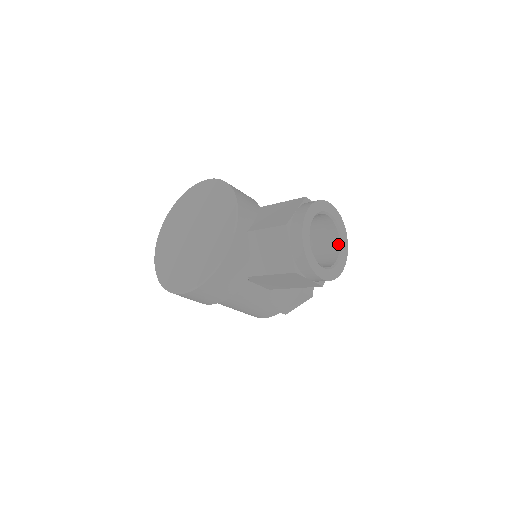
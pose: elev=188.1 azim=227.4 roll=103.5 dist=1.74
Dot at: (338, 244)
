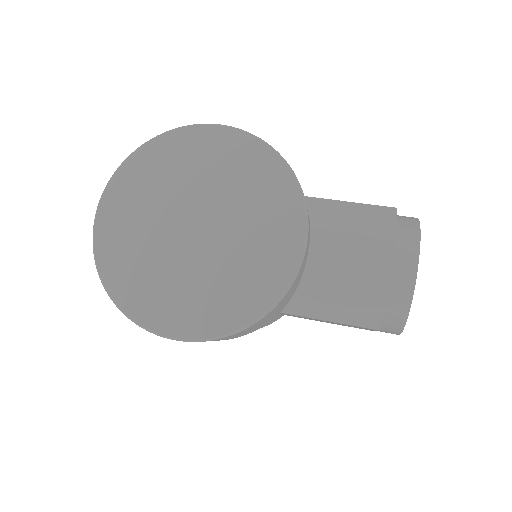
Dot at: occluded
